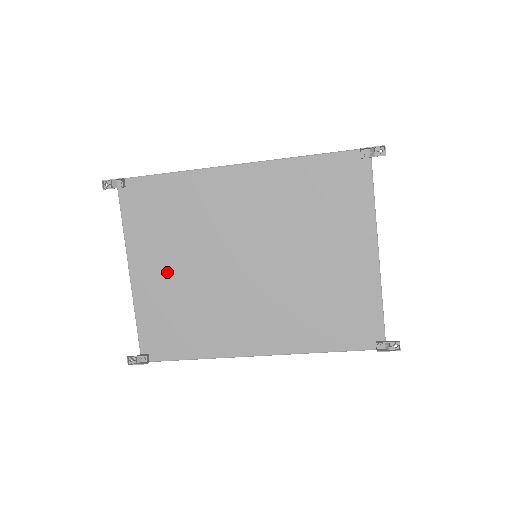
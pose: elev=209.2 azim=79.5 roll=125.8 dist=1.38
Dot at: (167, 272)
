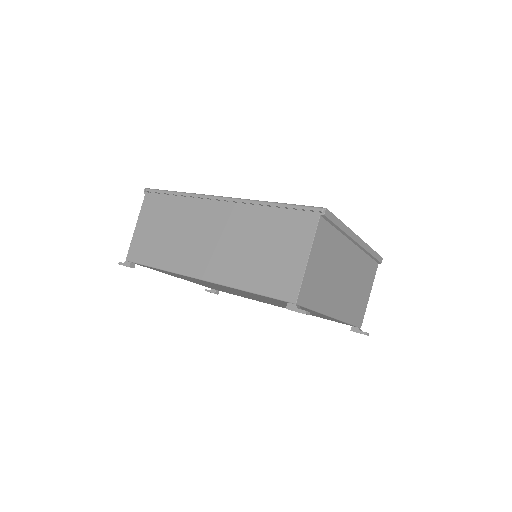
Dot at: occluded
